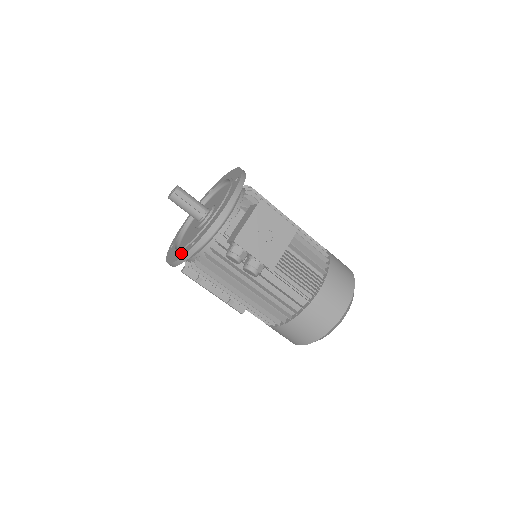
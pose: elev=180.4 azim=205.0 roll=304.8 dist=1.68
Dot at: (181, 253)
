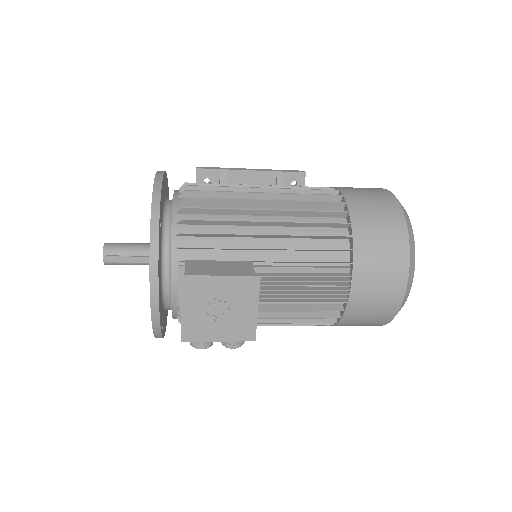
Dot at: occluded
